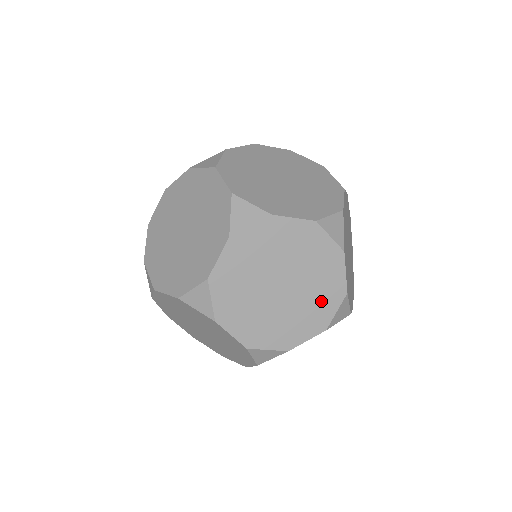
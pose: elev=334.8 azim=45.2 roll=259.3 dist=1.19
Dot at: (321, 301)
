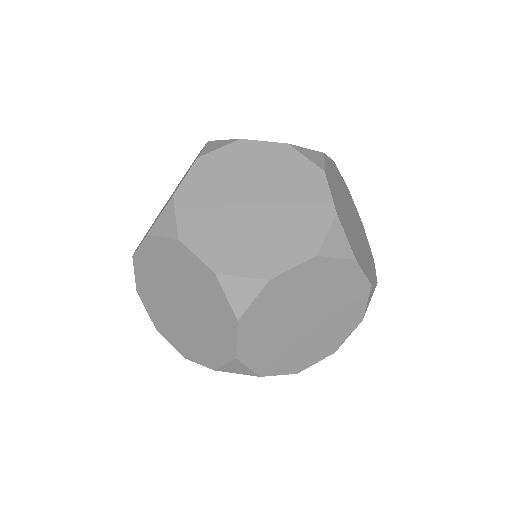
Dot at: occluded
